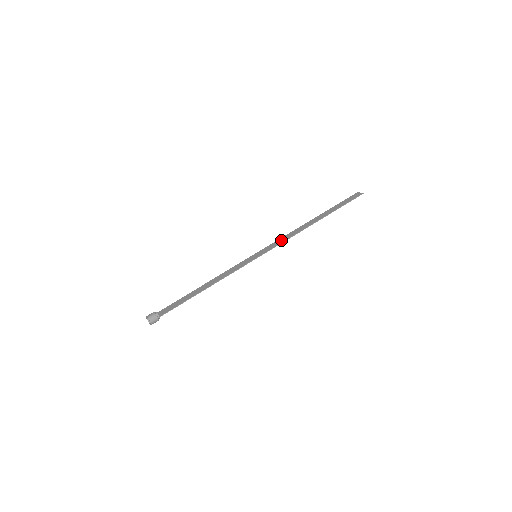
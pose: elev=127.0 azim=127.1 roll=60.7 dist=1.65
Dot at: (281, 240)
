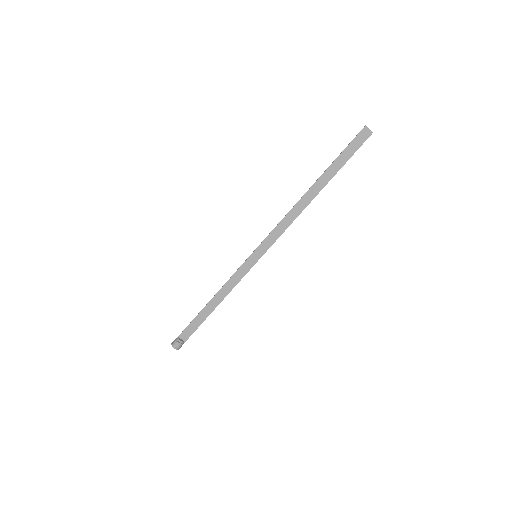
Dot at: (279, 230)
